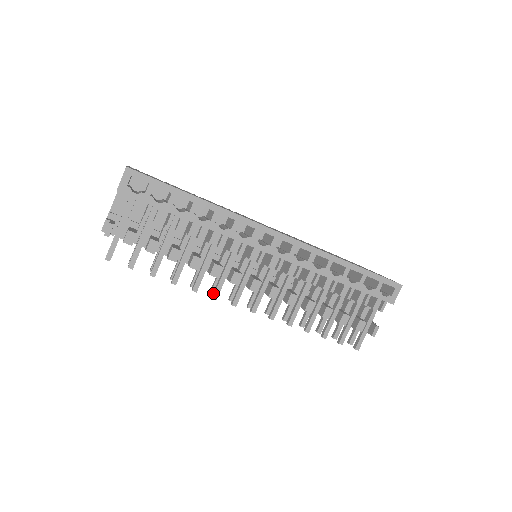
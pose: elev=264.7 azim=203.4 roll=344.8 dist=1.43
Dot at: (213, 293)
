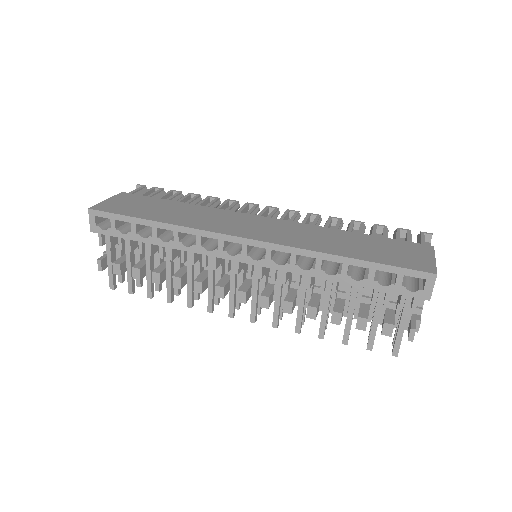
Dot at: (208, 306)
